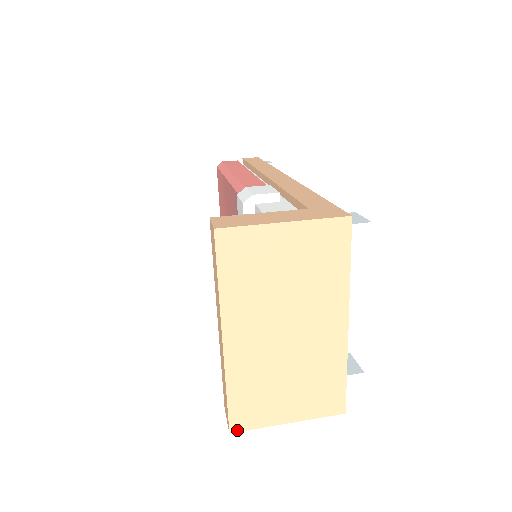
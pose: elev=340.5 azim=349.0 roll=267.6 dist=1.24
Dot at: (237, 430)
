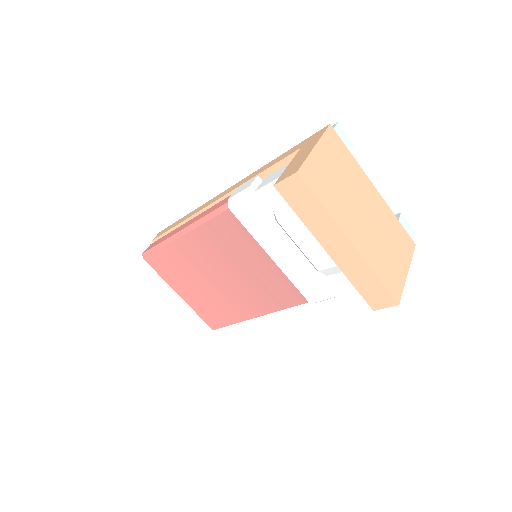
Dot at: (399, 299)
